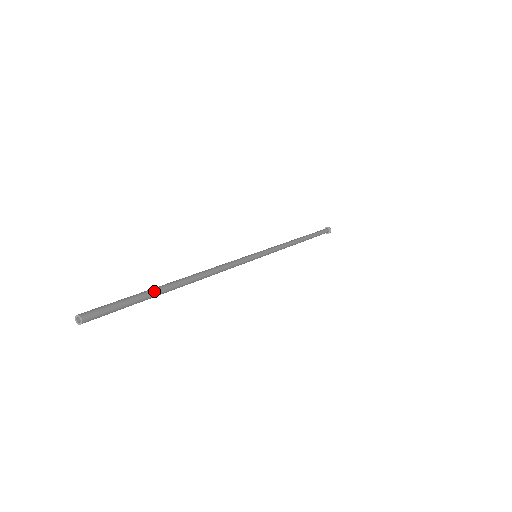
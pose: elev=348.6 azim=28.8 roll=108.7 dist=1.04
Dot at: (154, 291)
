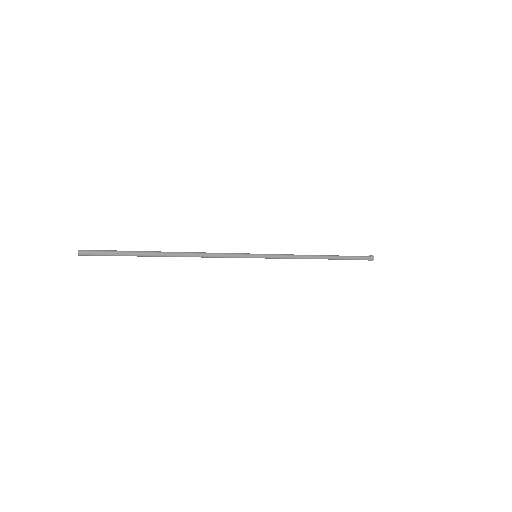
Dot at: (139, 251)
